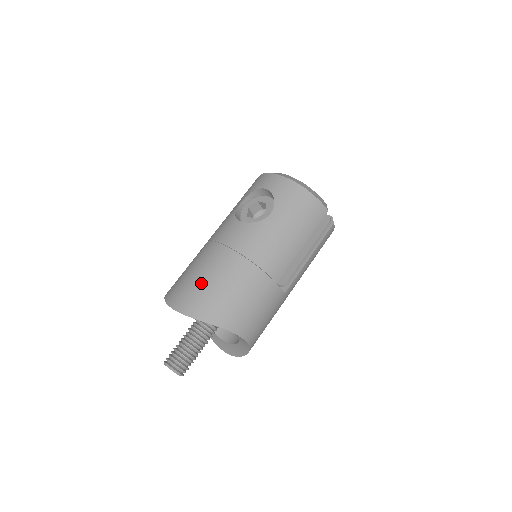
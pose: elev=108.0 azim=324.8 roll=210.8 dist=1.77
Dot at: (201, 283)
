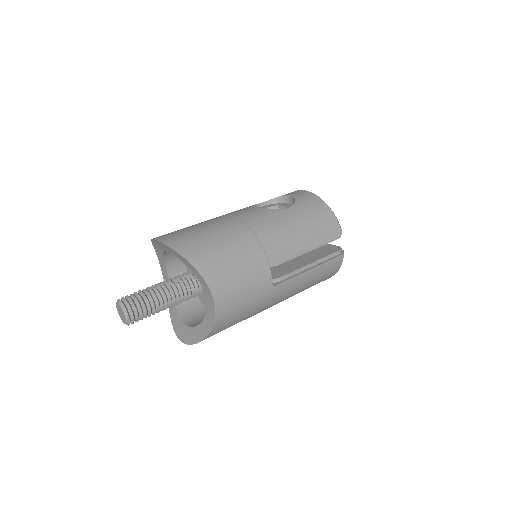
Dot at: (196, 230)
